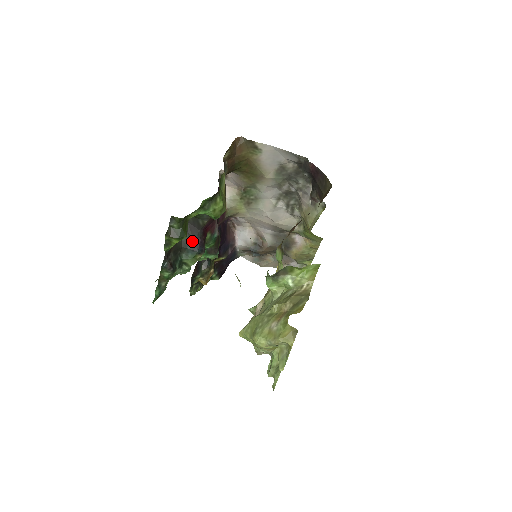
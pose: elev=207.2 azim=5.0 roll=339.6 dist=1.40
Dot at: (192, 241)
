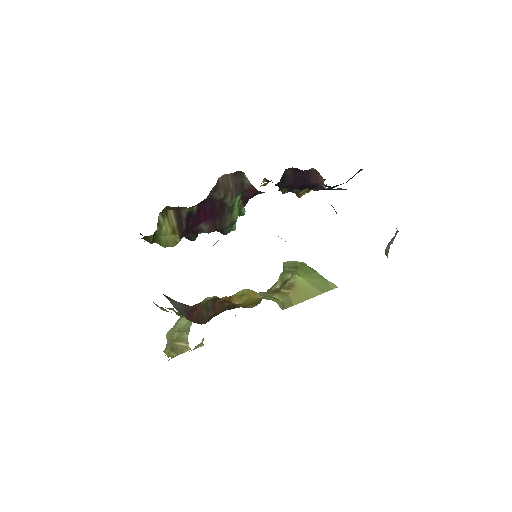
Dot at: occluded
